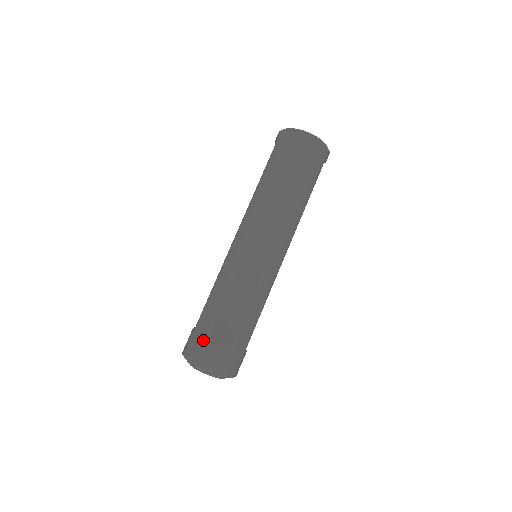
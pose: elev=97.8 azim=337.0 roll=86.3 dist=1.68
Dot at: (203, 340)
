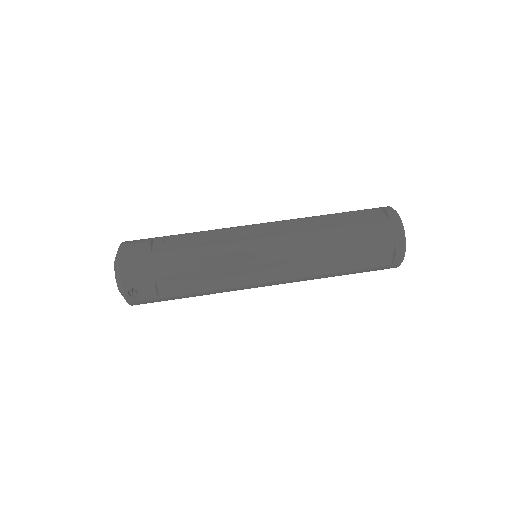
Dot at: occluded
